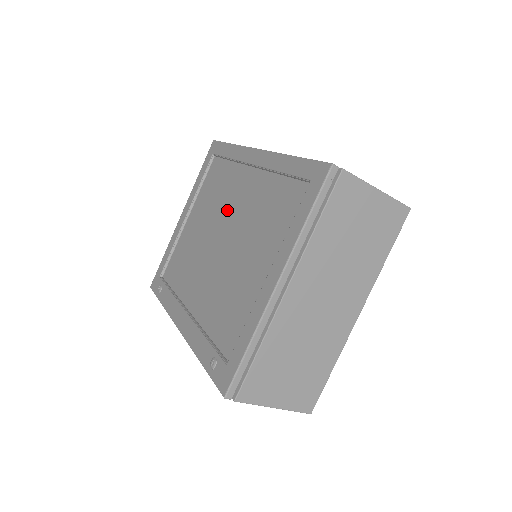
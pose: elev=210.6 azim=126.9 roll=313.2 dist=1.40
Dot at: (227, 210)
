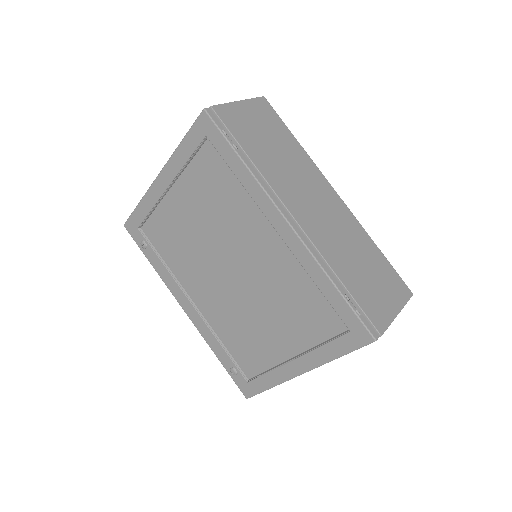
Dot at: (238, 246)
